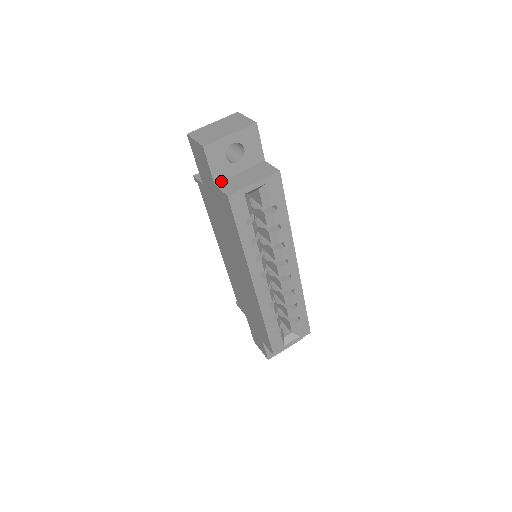
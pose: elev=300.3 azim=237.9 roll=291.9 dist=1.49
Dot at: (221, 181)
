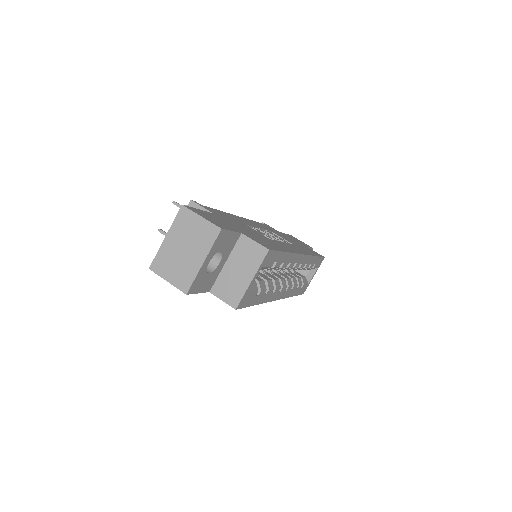
Dot at: (213, 285)
